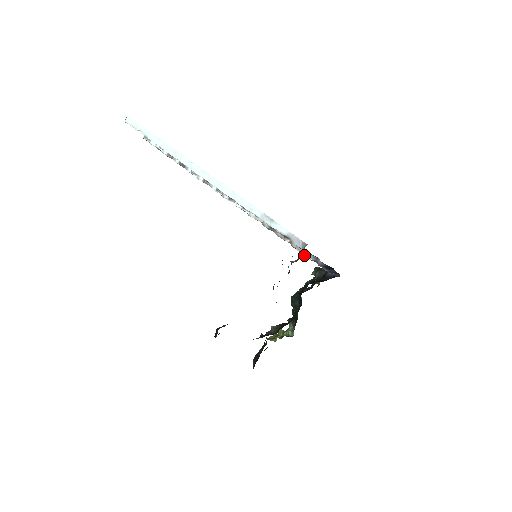
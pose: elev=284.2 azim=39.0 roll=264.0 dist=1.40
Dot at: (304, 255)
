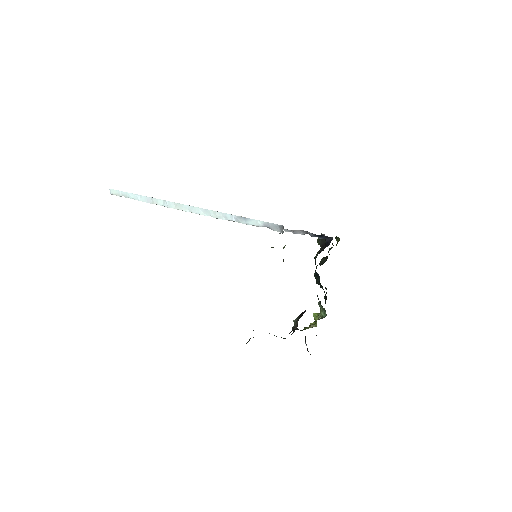
Dot at: (294, 233)
